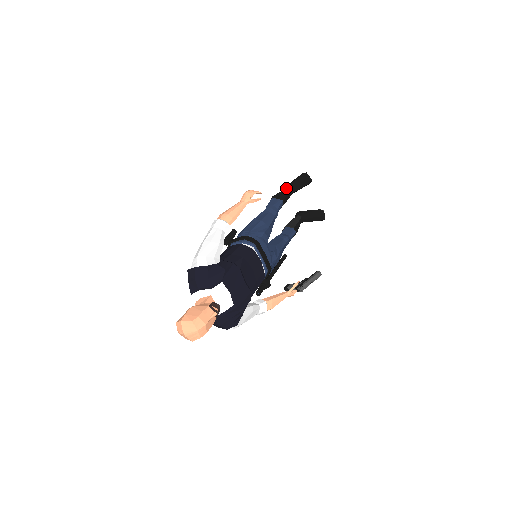
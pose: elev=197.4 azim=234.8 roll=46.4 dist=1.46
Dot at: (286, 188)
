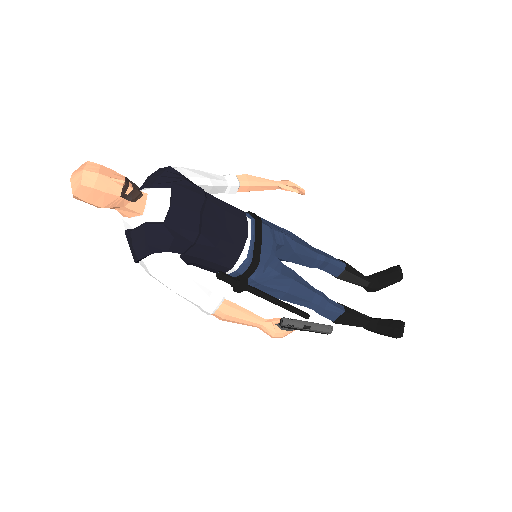
Dot at: occluded
